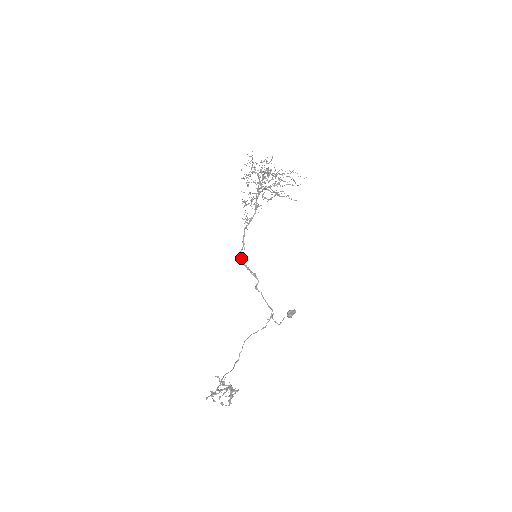
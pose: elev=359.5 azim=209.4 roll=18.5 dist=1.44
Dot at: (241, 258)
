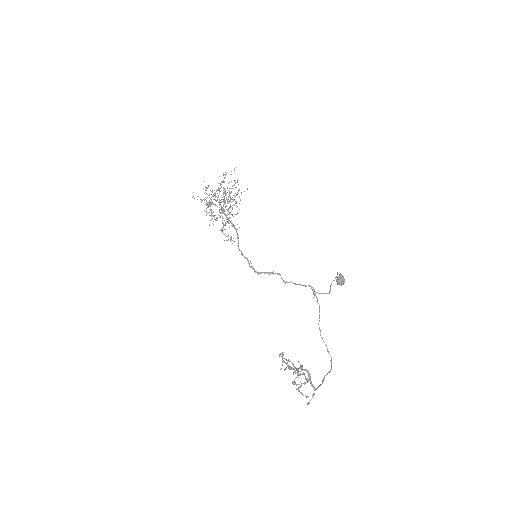
Dot at: occluded
